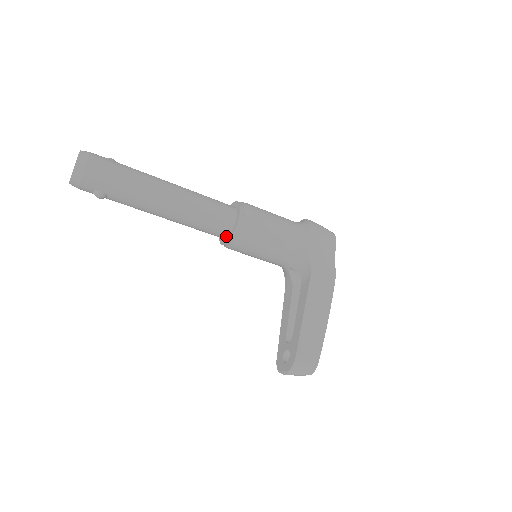
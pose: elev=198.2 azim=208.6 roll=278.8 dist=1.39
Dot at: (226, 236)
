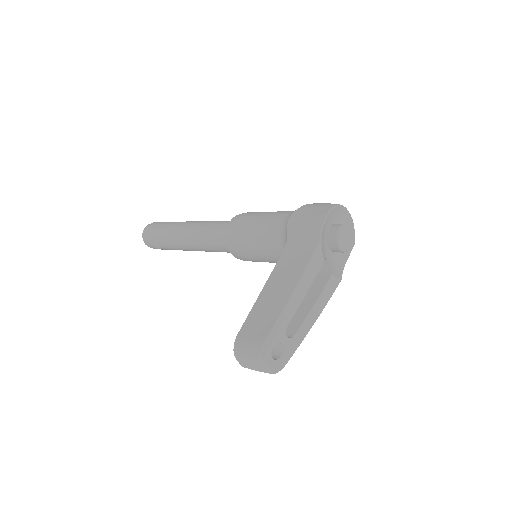
Dot at: occluded
